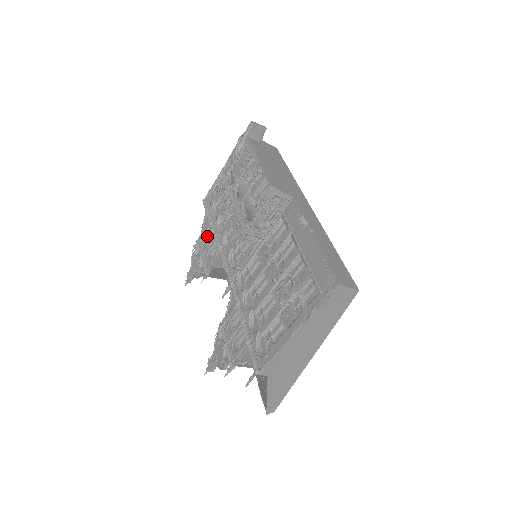
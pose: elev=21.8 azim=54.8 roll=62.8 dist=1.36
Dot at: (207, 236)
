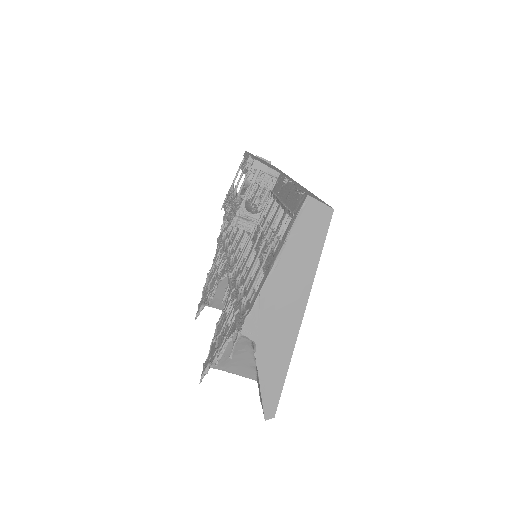
Dot at: occluded
